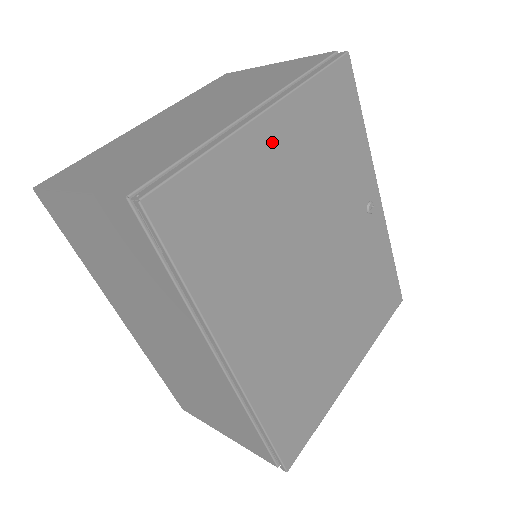
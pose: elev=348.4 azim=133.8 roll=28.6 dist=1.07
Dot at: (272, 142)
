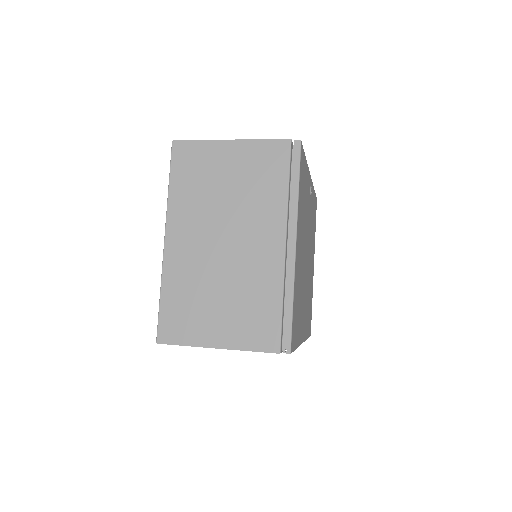
Dot at: (298, 250)
